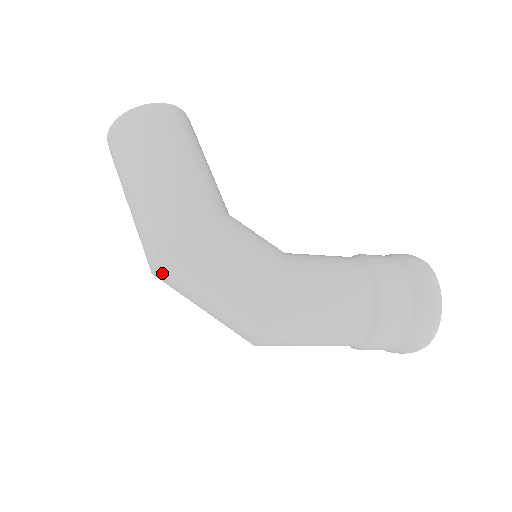
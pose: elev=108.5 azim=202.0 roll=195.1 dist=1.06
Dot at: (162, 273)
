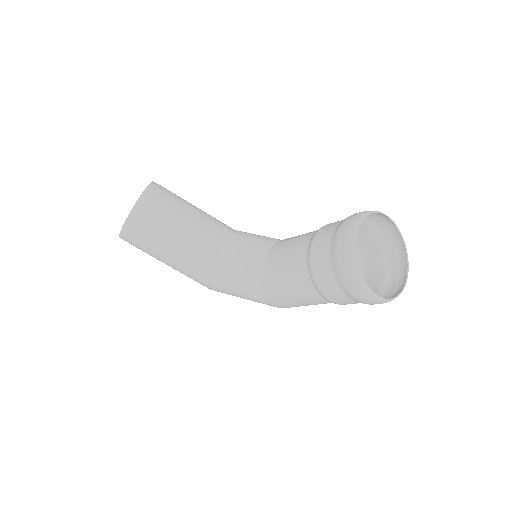
Dot at: occluded
